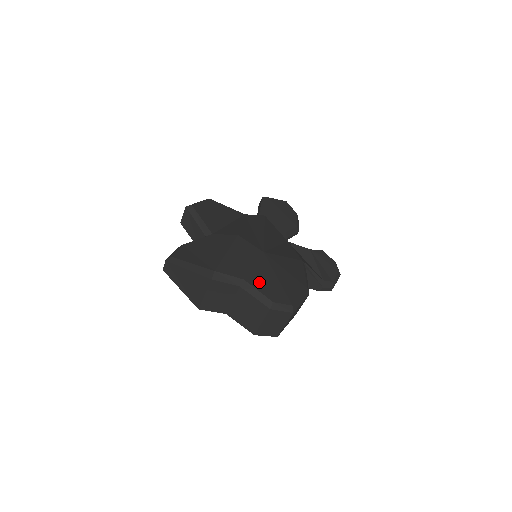
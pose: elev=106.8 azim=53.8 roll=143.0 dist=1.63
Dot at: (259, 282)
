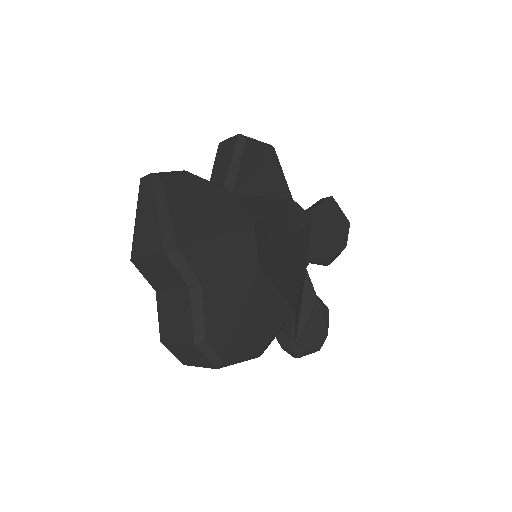
Dot at: (216, 302)
